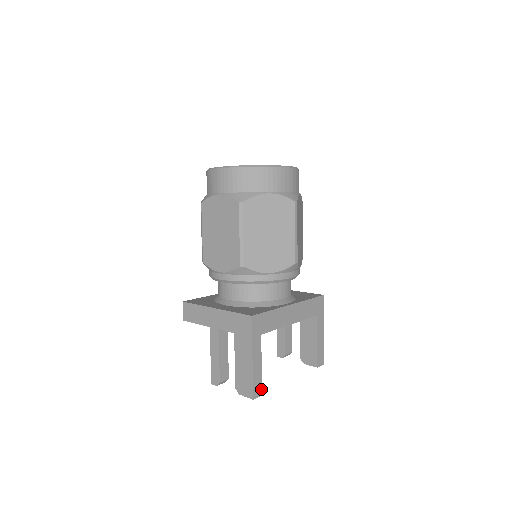
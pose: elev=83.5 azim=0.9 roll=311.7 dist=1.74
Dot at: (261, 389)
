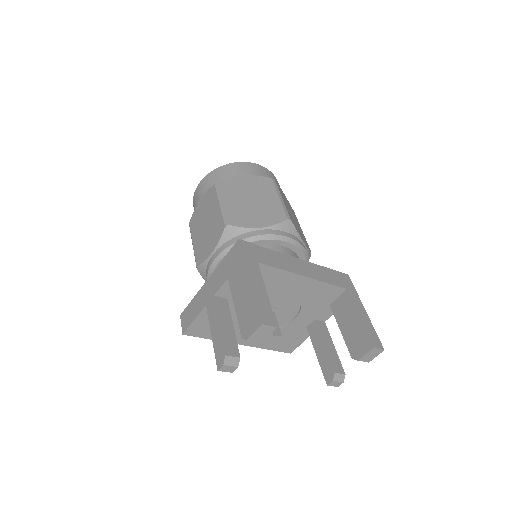
Dot at: (273, 319)
